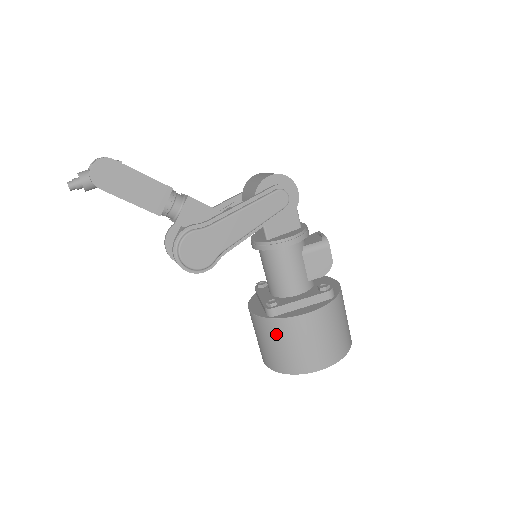
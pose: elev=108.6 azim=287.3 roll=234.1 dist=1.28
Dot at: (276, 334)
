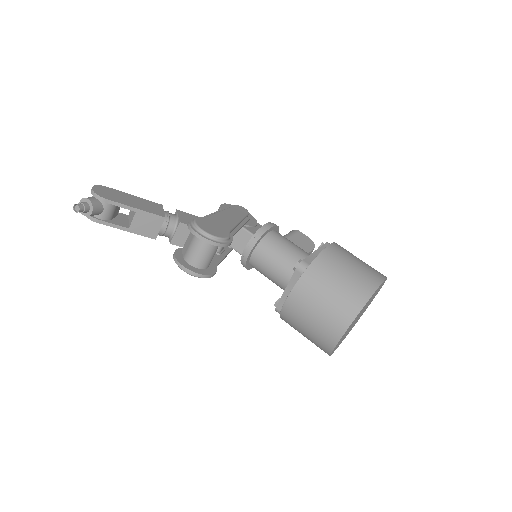
Dot at: (324, 276)
